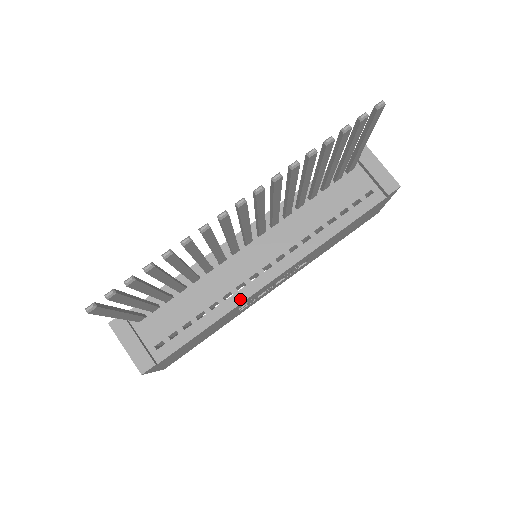
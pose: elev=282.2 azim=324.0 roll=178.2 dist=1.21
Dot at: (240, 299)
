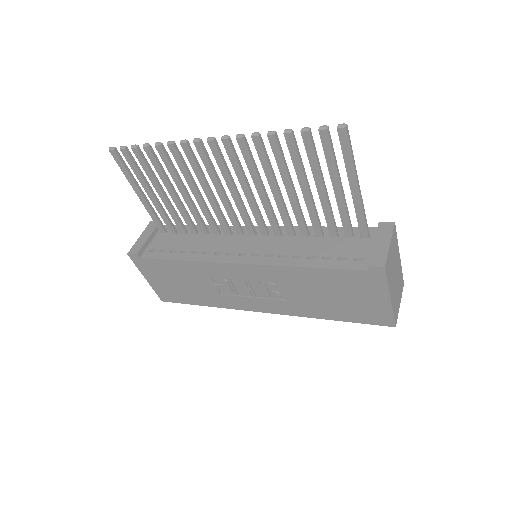
Dot at: (209, 259)
